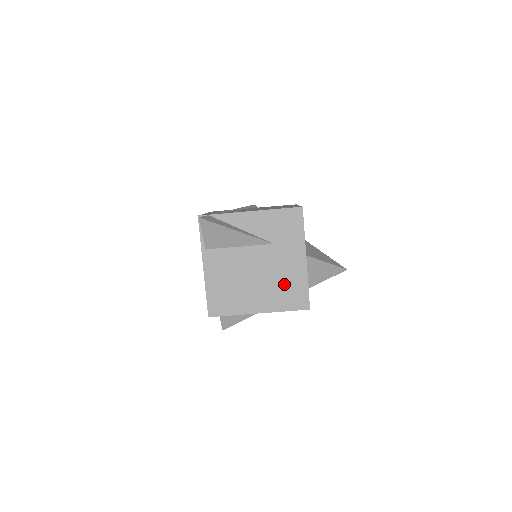
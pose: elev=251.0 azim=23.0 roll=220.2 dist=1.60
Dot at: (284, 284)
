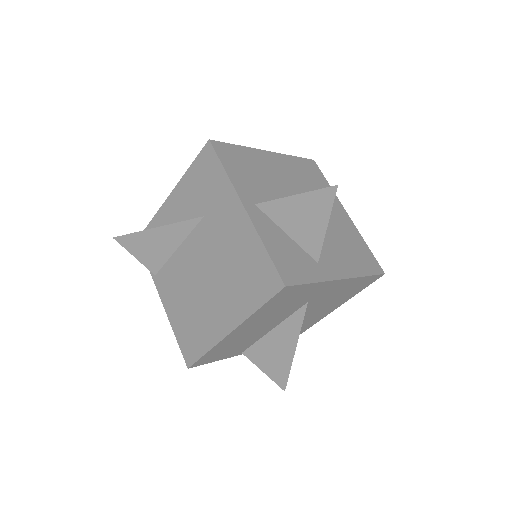
Dot at: (237, 266)
